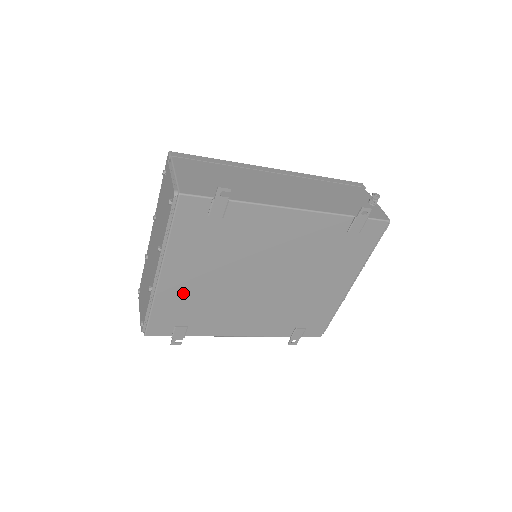
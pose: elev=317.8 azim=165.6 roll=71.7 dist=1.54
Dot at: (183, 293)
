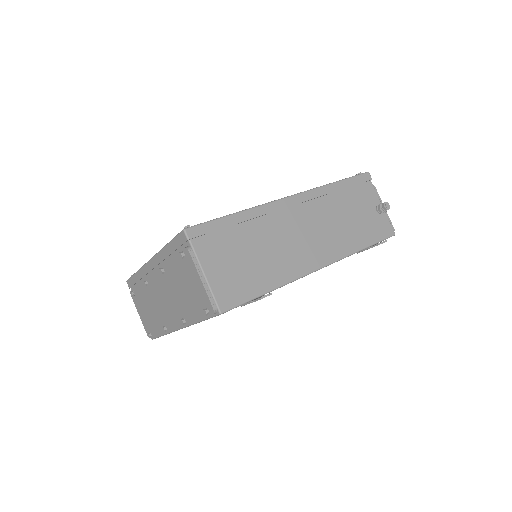
Dot at: occluded
